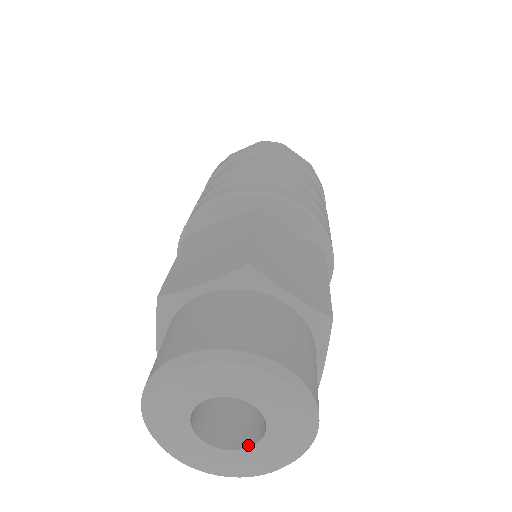
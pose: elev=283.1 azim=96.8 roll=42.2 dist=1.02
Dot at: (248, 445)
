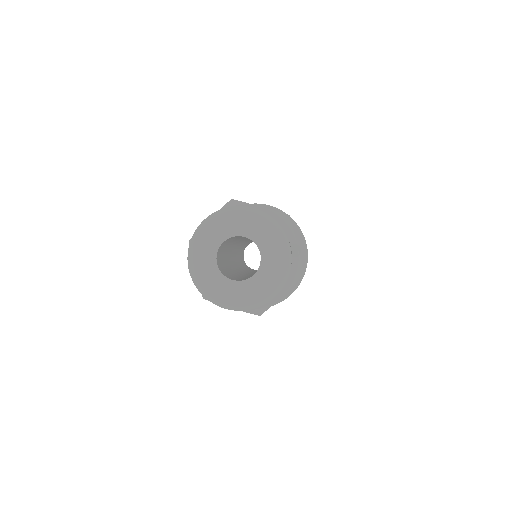
Dot at: (235, 280)
